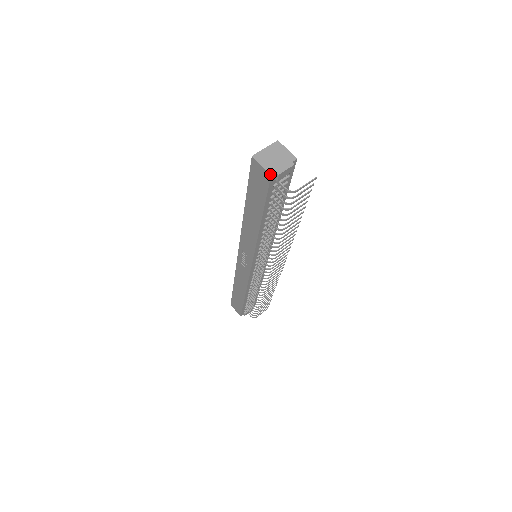
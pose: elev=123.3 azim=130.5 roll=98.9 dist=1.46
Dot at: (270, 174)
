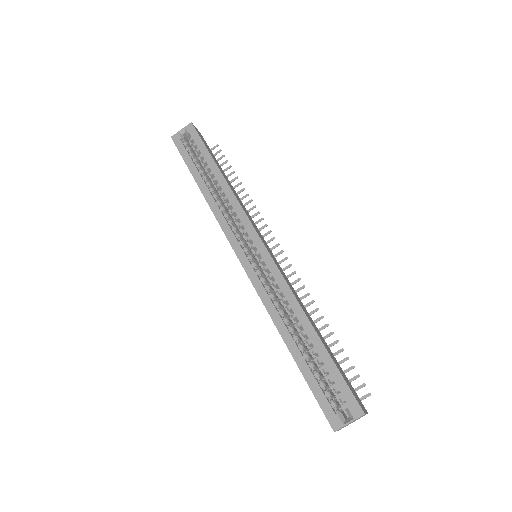
Dot at: occluded
